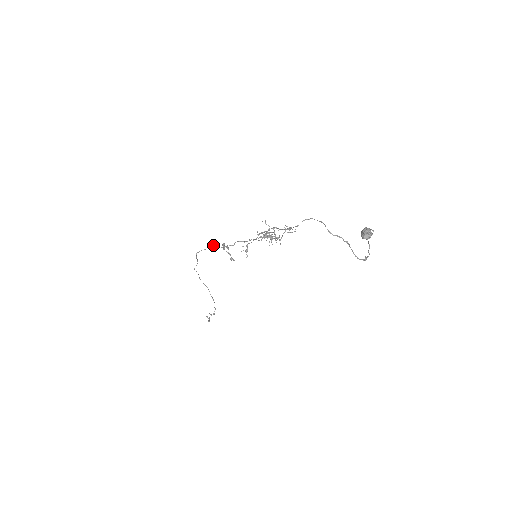
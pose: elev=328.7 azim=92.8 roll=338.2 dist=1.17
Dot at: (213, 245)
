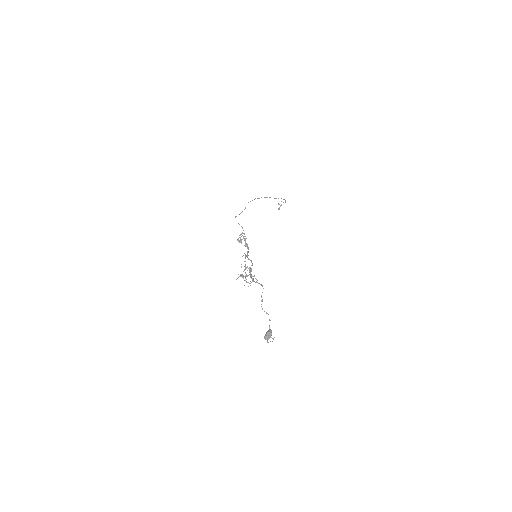
Dot at: occluded
